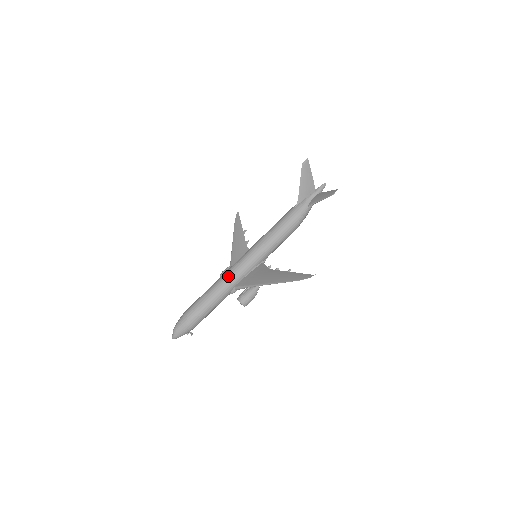
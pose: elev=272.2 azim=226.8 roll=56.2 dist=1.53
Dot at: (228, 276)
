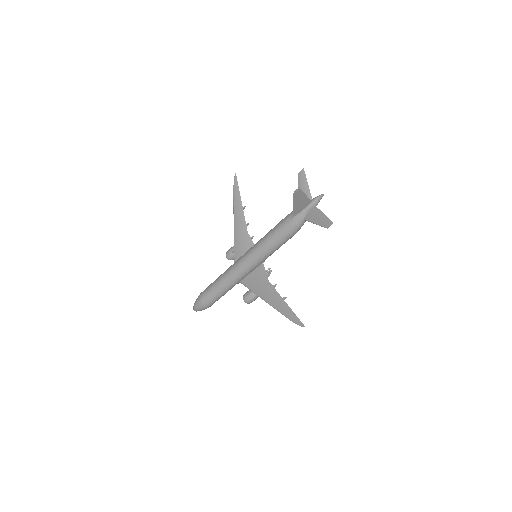
Dot at: (232, 277)
